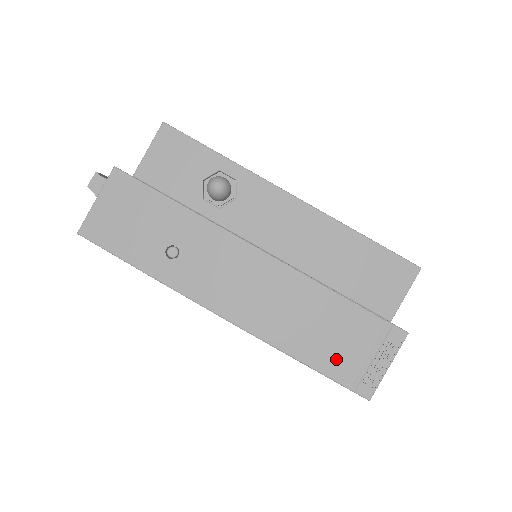
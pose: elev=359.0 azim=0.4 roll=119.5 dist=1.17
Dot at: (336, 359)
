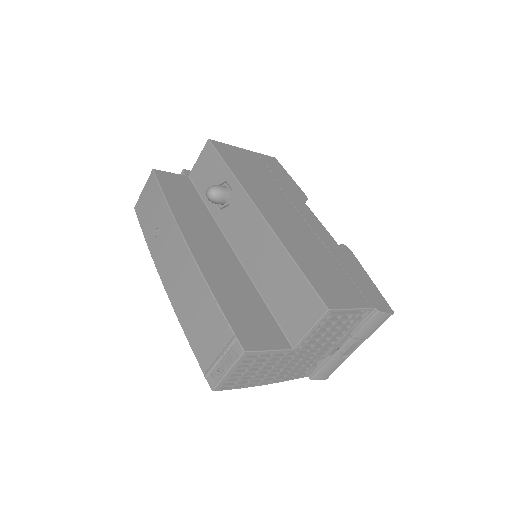
Dot at: (202, 346)
